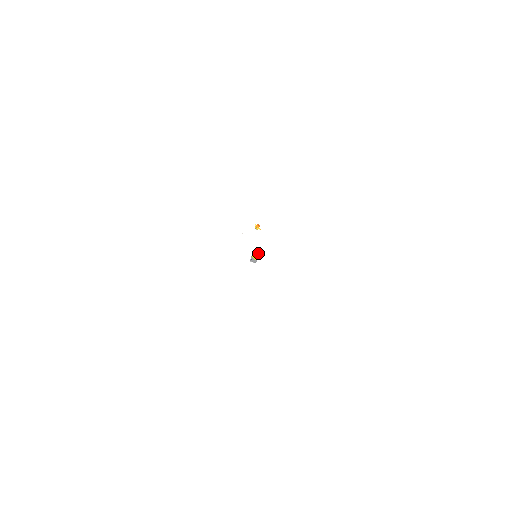
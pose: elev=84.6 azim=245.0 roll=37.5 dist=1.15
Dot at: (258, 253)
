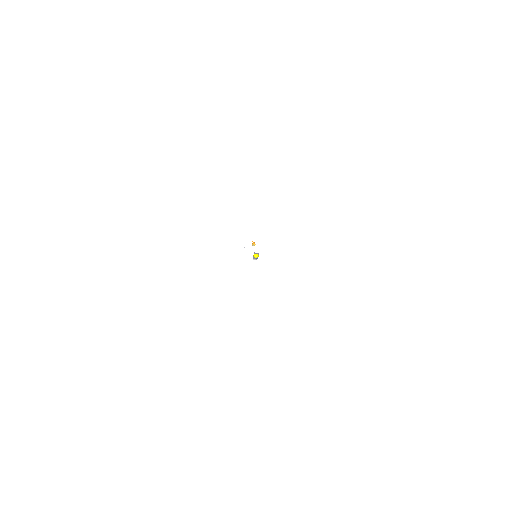
Dot at: (257, 254)
